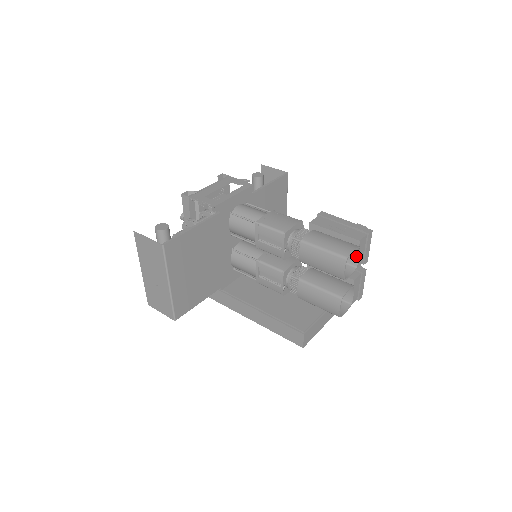
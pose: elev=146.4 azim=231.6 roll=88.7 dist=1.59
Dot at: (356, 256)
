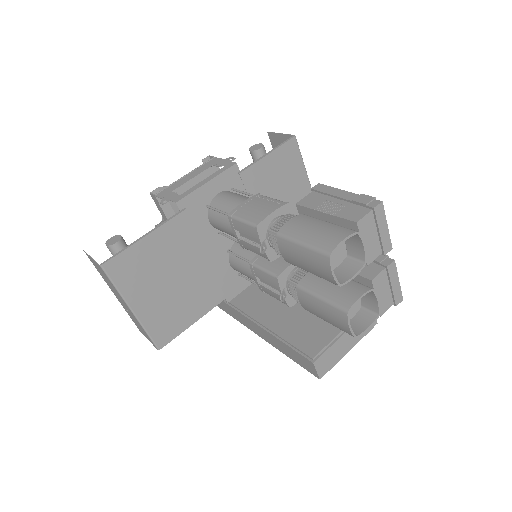
Dot at: (360, 246)
